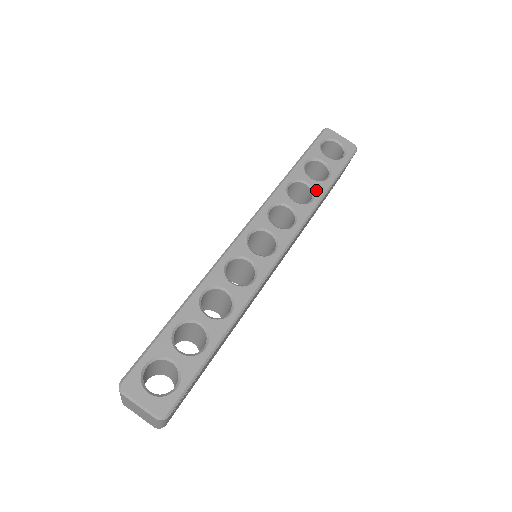
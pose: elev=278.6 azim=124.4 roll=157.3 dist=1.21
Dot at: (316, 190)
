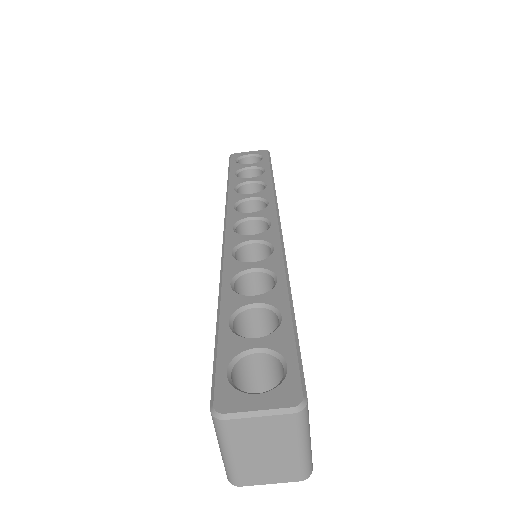
Dot at: (262, 180)
